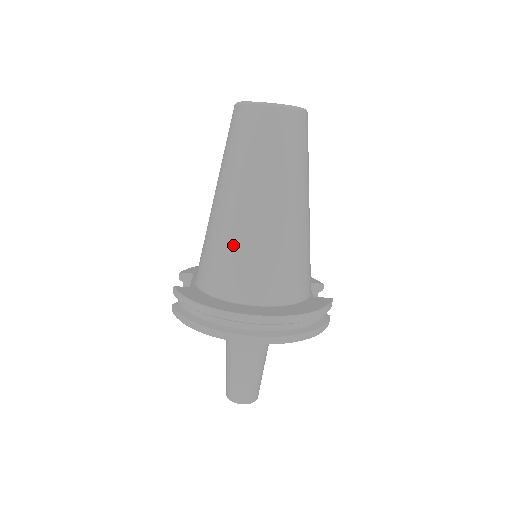
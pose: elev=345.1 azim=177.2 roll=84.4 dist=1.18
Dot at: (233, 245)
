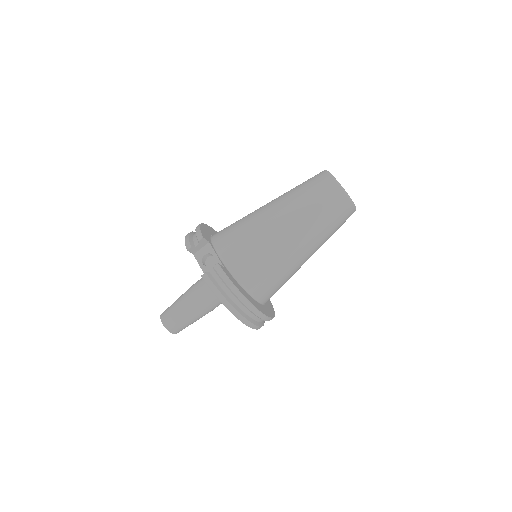
Dot at: (277, 265)
